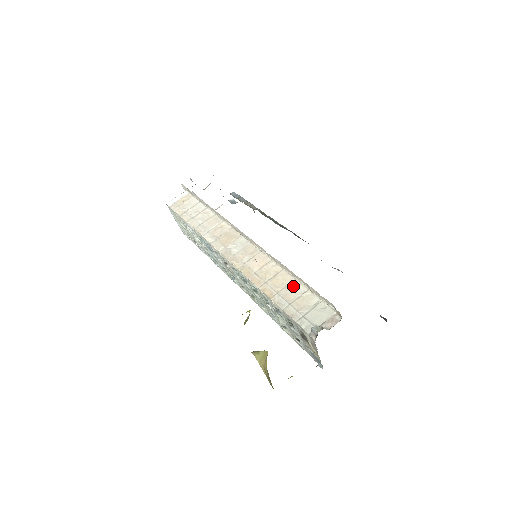
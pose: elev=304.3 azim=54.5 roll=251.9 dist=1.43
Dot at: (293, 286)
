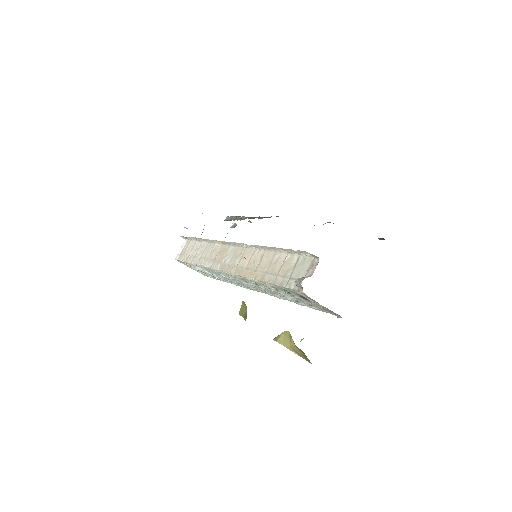
Dot at: (276, 258)
